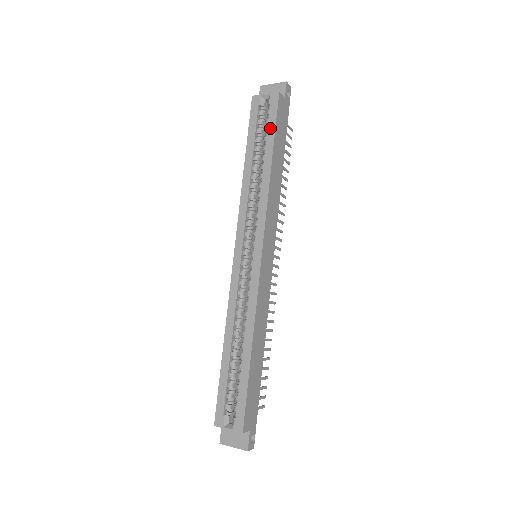
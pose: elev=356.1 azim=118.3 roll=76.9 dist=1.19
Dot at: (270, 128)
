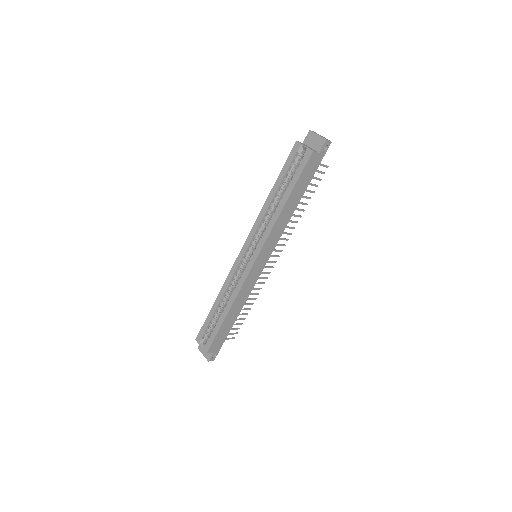
Dot at: (295, 176)
